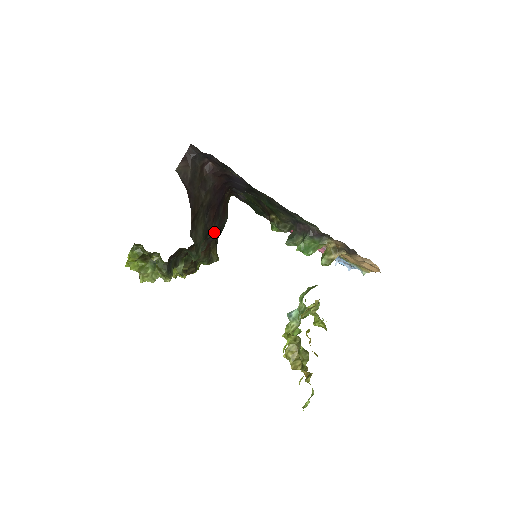
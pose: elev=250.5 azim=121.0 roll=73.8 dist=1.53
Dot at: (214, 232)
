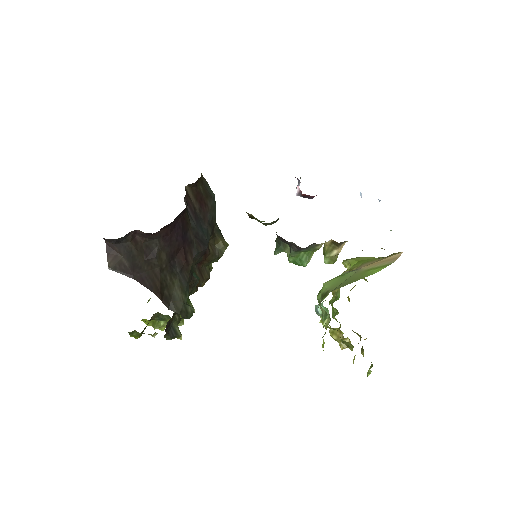
Dot at: (199, 256)
